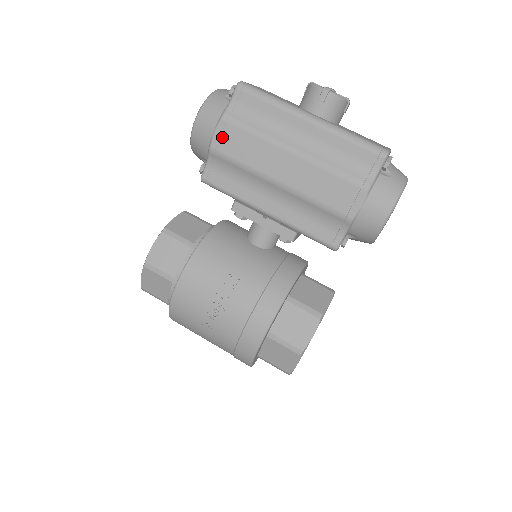
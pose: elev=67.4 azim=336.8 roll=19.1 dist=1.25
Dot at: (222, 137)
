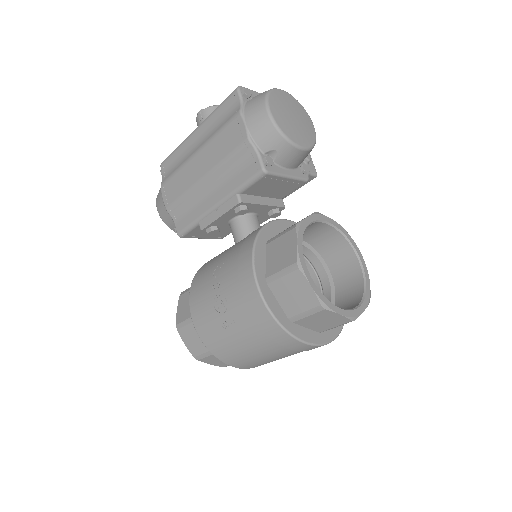
Dot at: (166, 195)
